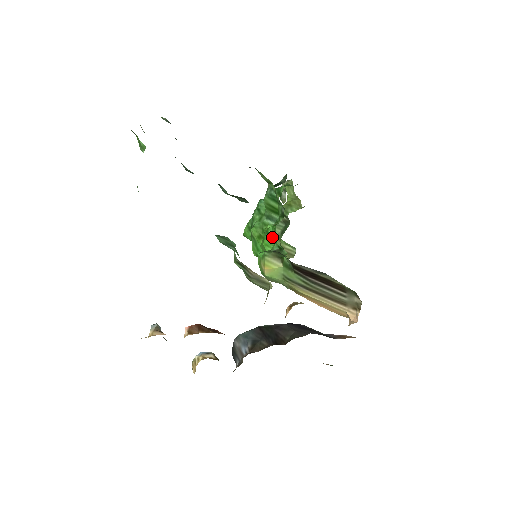
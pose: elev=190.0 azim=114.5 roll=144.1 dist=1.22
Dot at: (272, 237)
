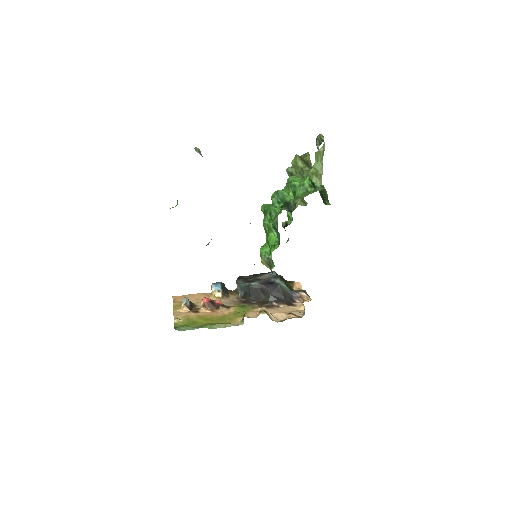
Dot at: (270, 248)
